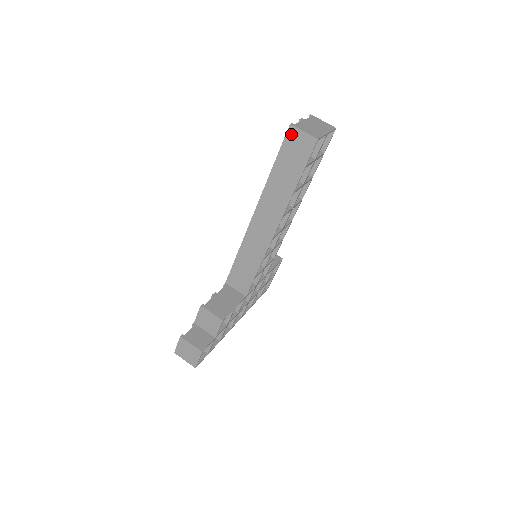
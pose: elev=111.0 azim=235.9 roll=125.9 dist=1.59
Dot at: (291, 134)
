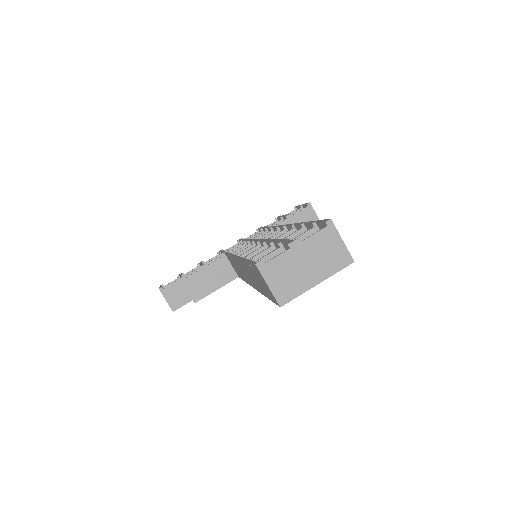
Dot at: (257, 270)
